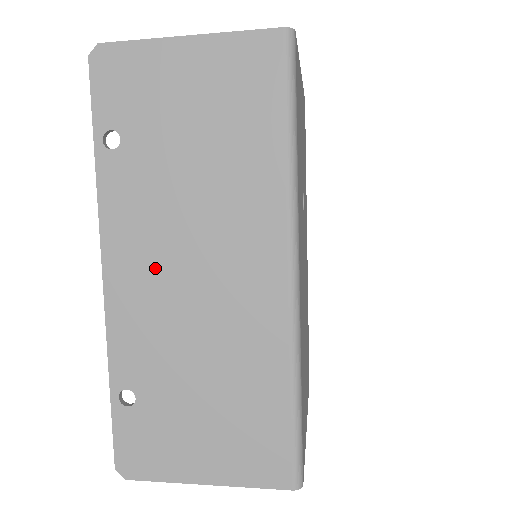
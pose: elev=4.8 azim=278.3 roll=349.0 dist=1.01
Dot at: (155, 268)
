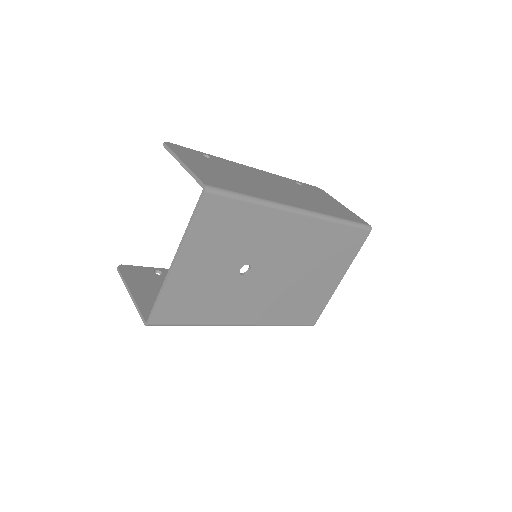
Dot at: occluded
